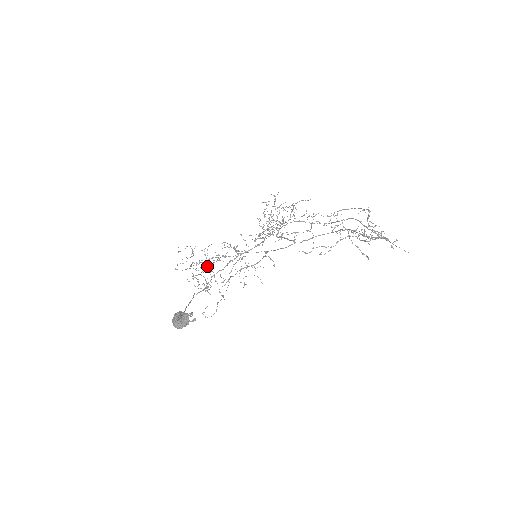
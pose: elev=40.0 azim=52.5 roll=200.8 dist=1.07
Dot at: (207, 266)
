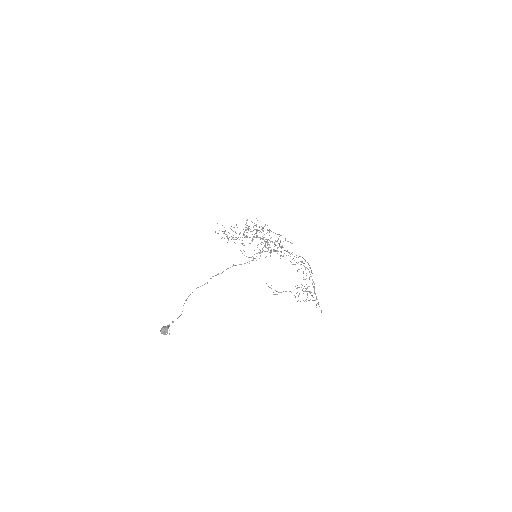
Dot at: (247, 220)
